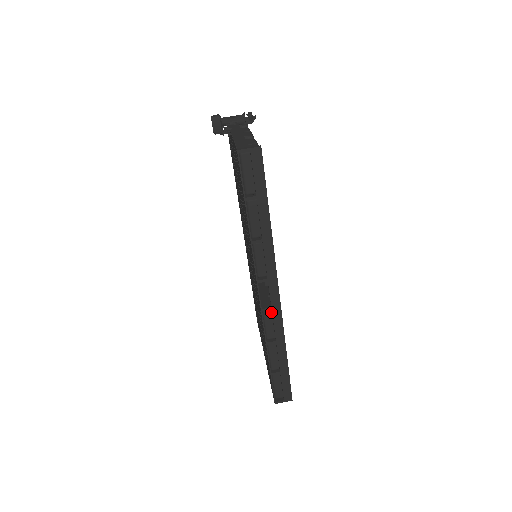
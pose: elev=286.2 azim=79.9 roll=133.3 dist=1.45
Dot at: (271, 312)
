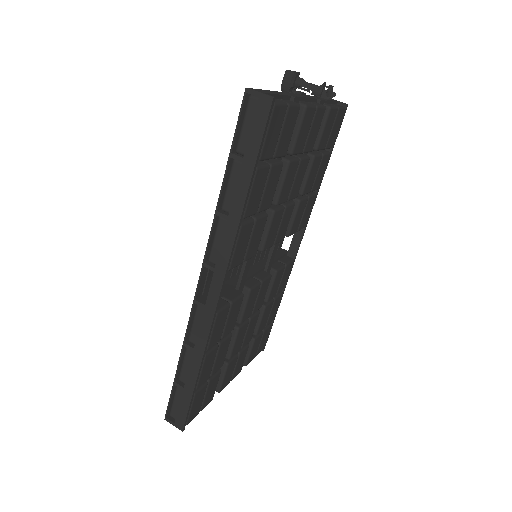
Dot at: (205, 312)
